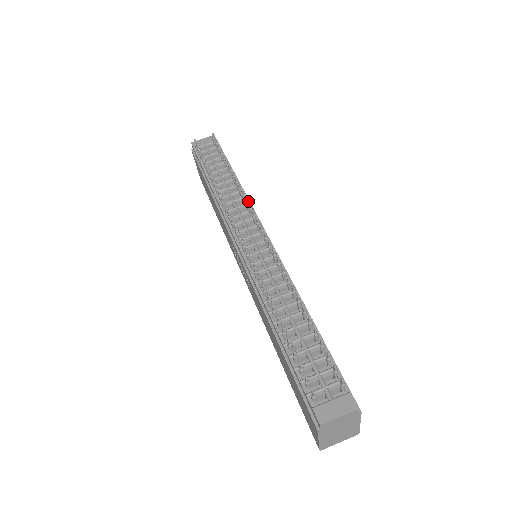
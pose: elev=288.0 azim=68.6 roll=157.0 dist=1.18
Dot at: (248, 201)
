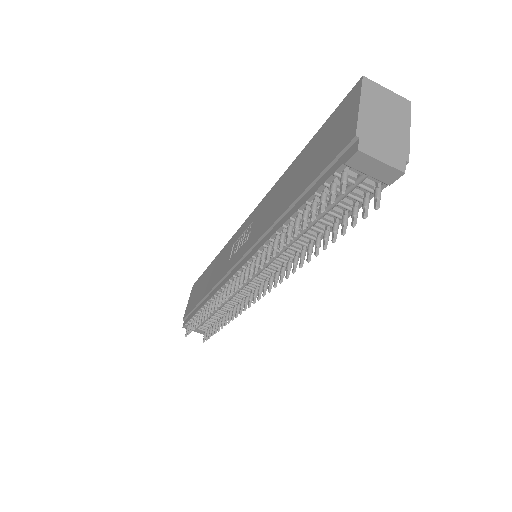
Dot at: (283, 276)
